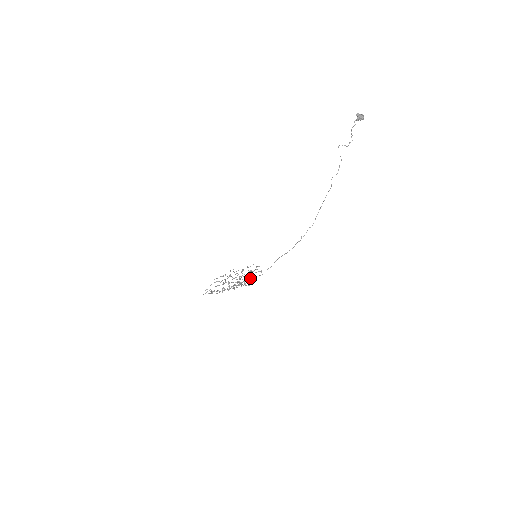
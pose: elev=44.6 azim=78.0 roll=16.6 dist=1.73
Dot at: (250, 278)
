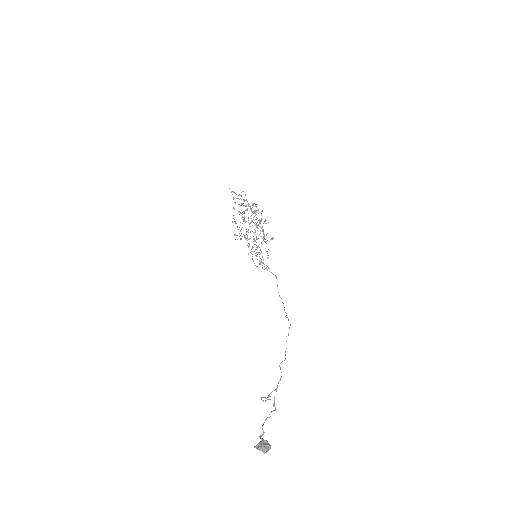
Dot at: occluded
